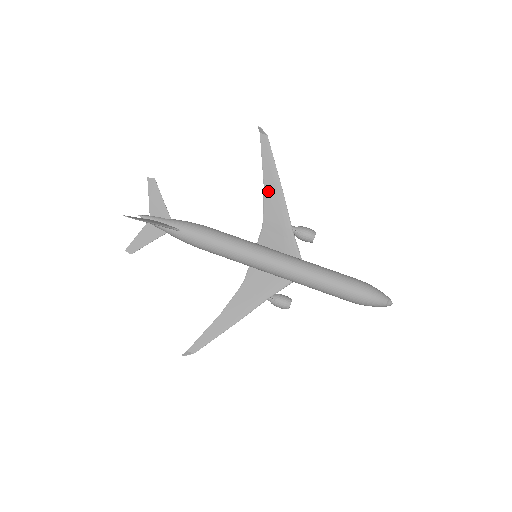
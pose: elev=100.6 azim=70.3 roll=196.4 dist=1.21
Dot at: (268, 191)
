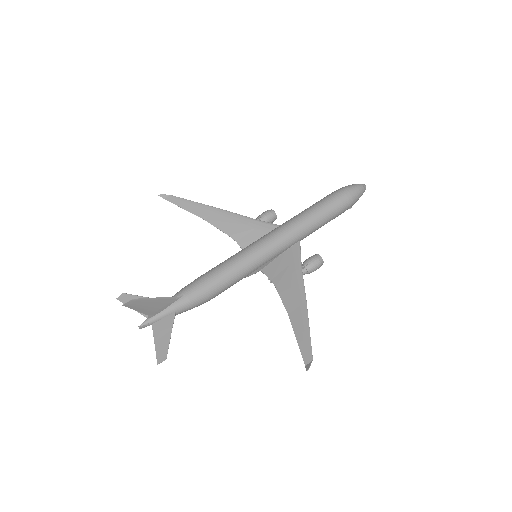
Dot at: (211, 219)
